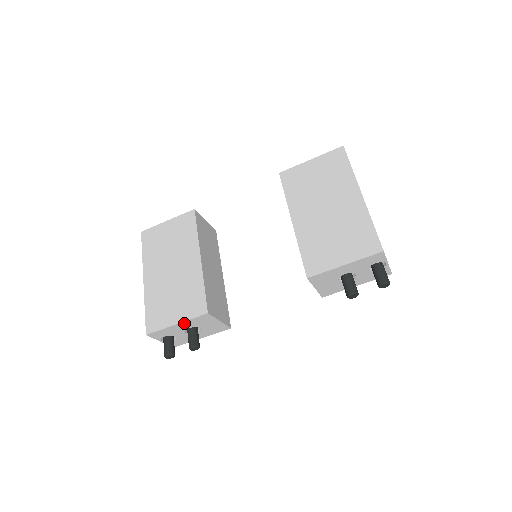
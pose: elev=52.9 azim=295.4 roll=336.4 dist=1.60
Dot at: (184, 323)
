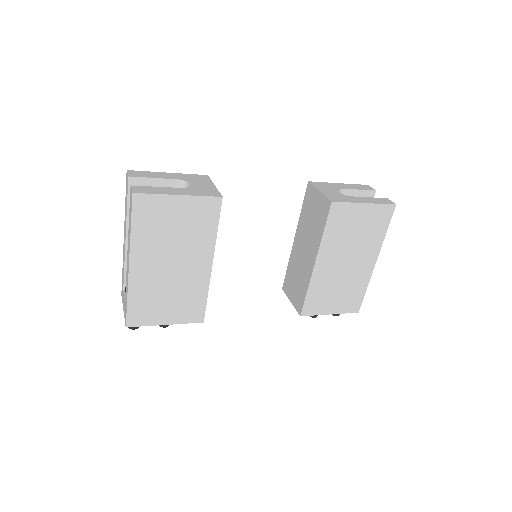
Dot at: (173, 322)
